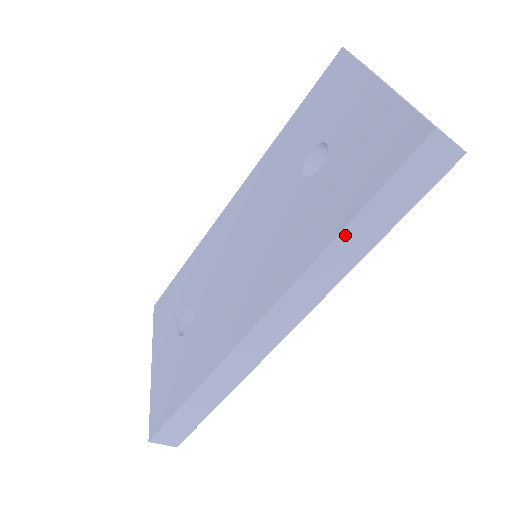
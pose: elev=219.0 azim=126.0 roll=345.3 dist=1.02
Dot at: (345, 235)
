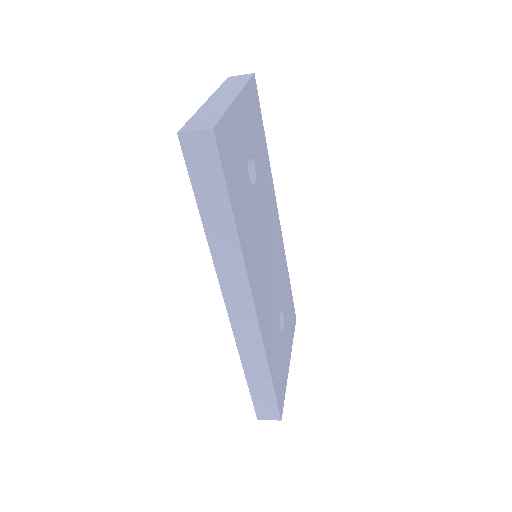
Dot at: (208, 225)
